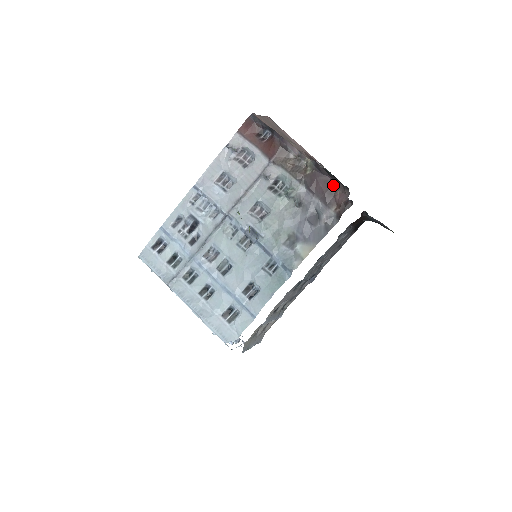
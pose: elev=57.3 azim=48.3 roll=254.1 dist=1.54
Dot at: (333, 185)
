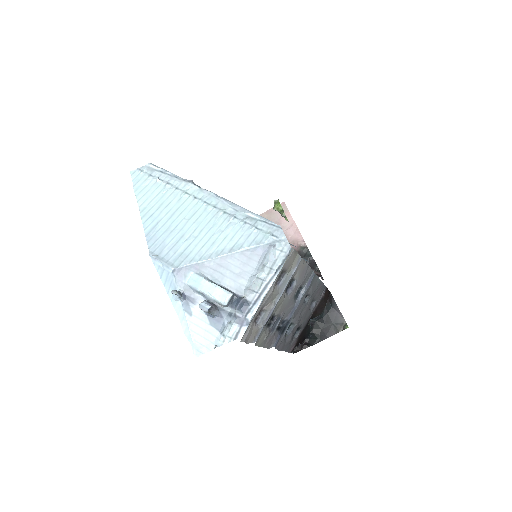
Dot at: occluded
